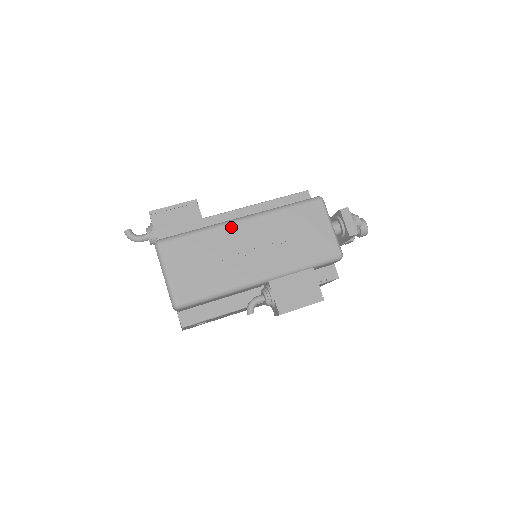
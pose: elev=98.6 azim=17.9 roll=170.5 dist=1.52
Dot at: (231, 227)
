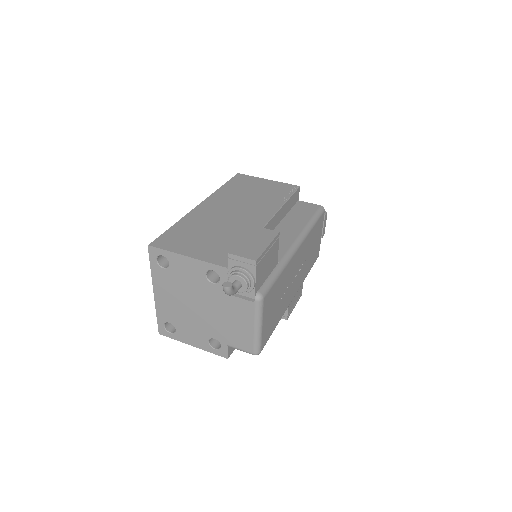
Dot at: (294, 258)
